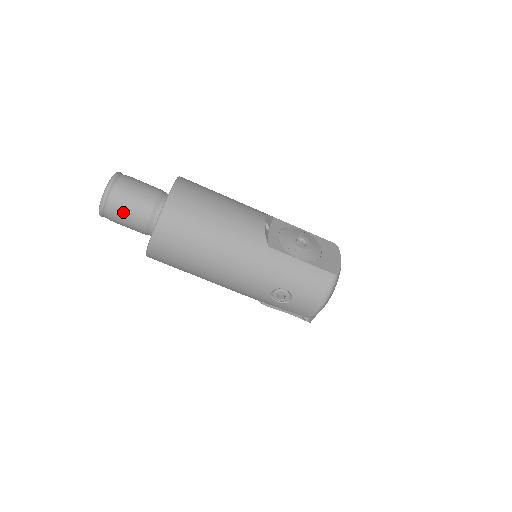
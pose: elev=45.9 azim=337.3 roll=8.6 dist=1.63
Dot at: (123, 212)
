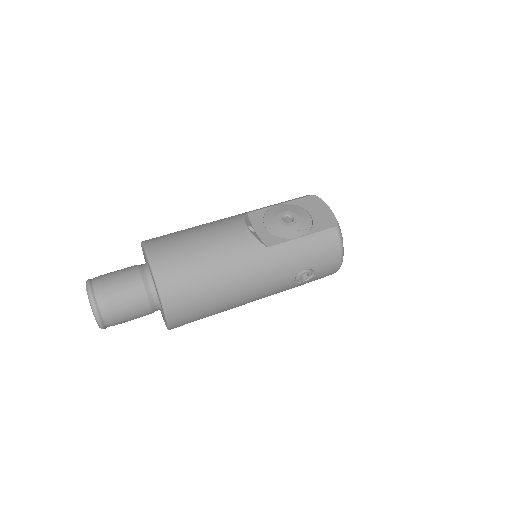
Dot at: (122, 314)
